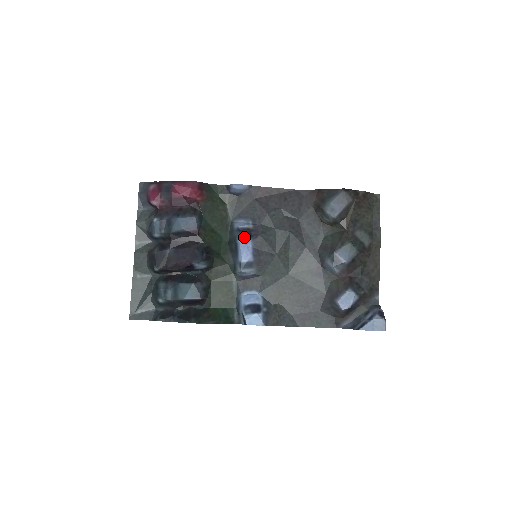
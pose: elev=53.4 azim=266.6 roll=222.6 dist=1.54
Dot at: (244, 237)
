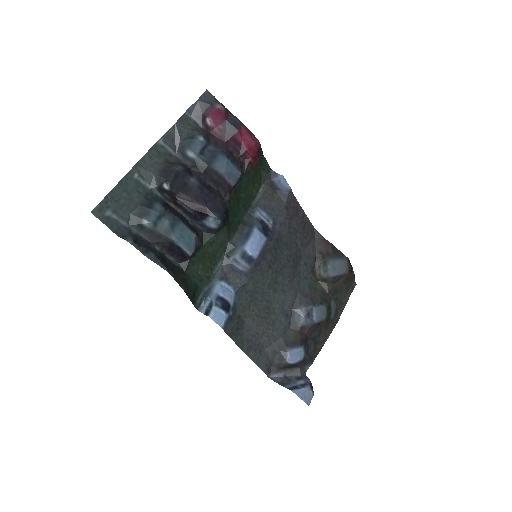
Dot at: (262, 230)
